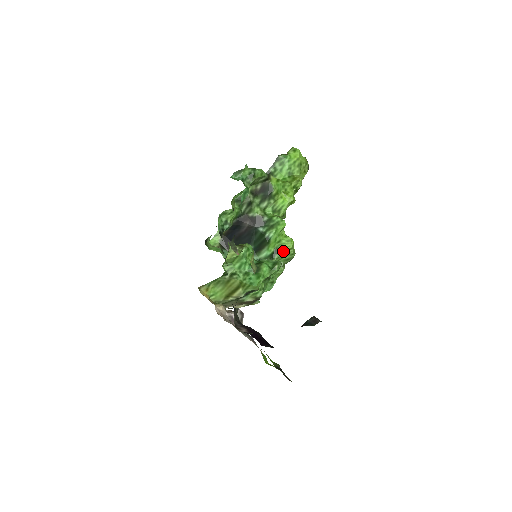
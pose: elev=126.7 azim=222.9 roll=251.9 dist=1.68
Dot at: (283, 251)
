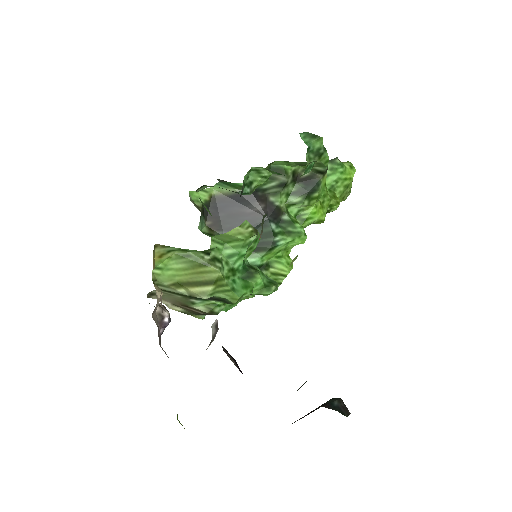
Dot at: (274, 272)
